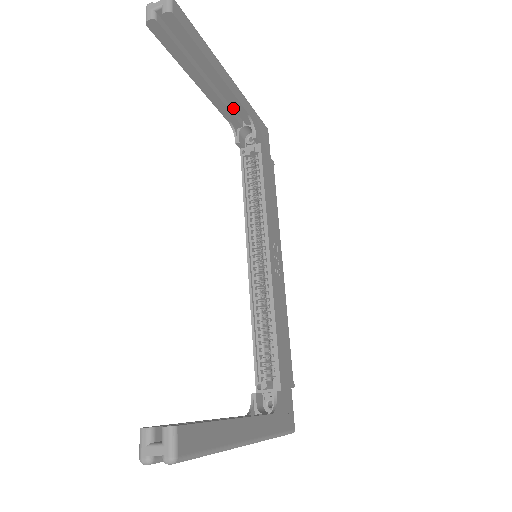
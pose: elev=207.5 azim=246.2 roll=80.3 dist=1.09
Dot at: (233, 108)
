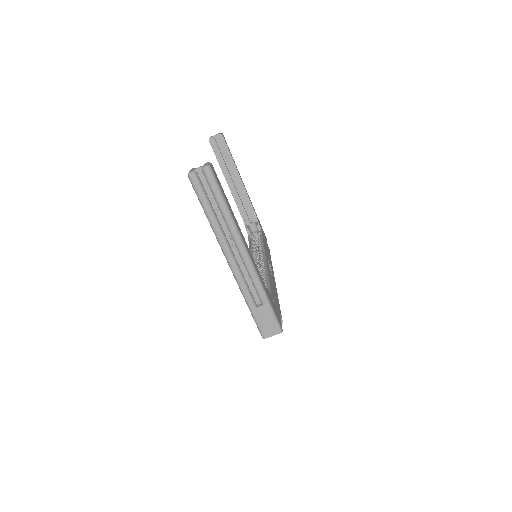
Dot at: (246, 206)
